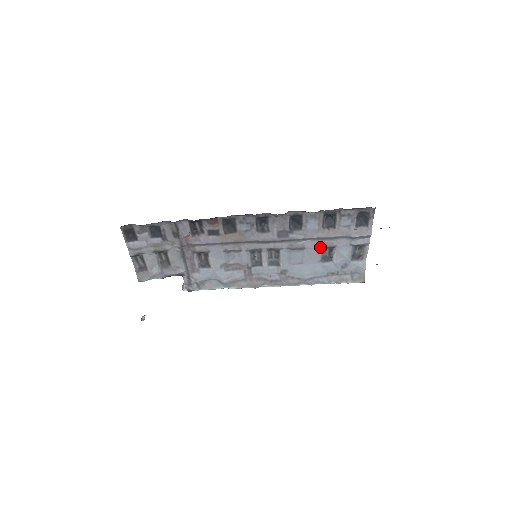
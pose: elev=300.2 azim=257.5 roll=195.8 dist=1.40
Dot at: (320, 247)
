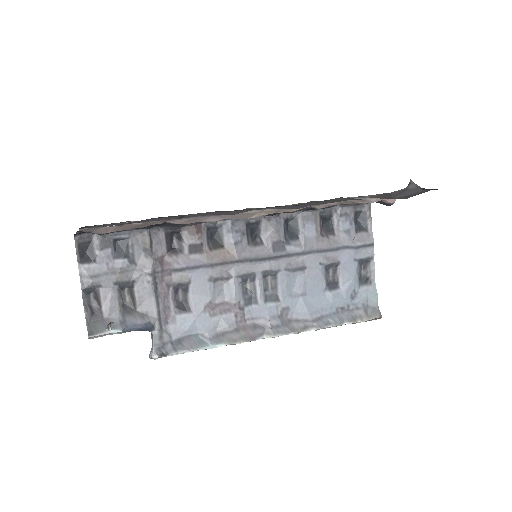
Dot at: (322, 265)
